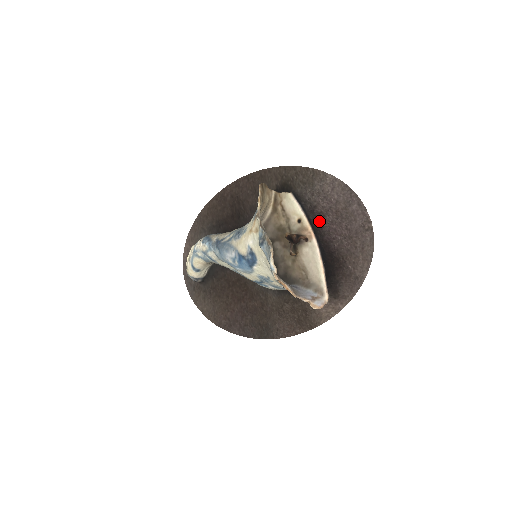
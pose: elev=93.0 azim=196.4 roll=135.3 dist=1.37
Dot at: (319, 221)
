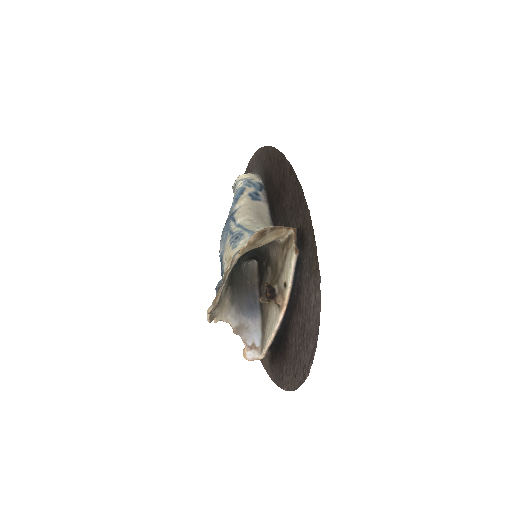
Dot at: (296, 306)
